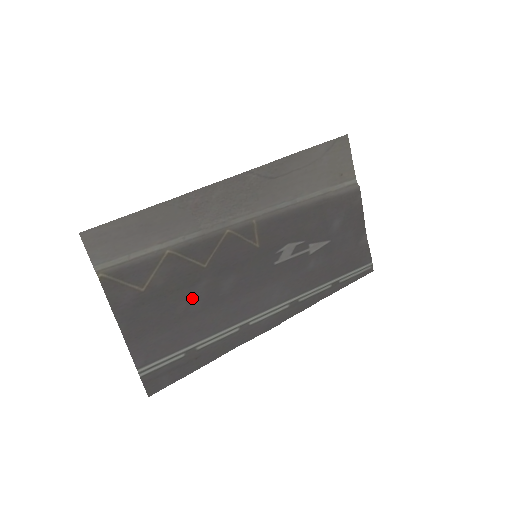
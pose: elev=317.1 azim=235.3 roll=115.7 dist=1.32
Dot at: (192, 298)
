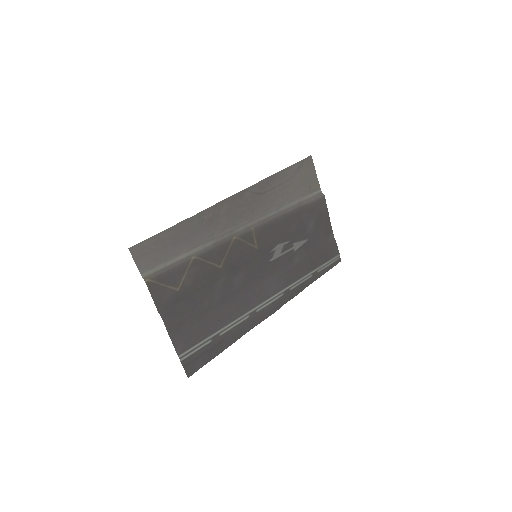
Dot at: (213, 294)
